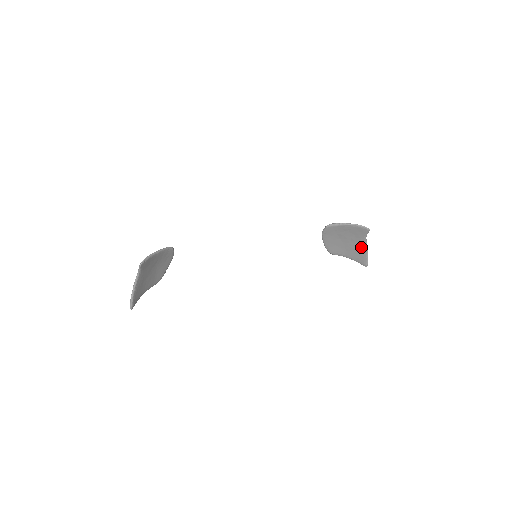
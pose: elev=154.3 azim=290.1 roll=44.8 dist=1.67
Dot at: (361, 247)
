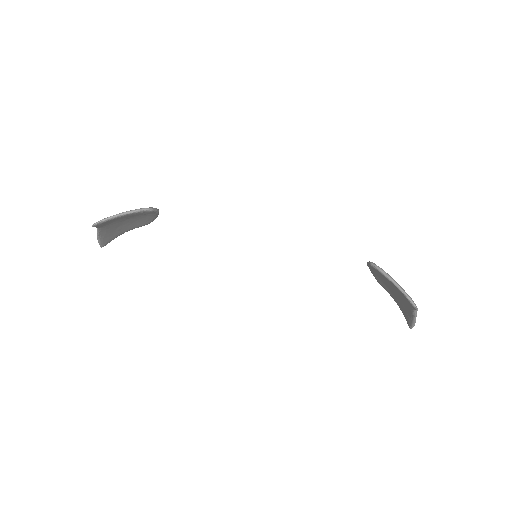
Dot at: (409, 310)
